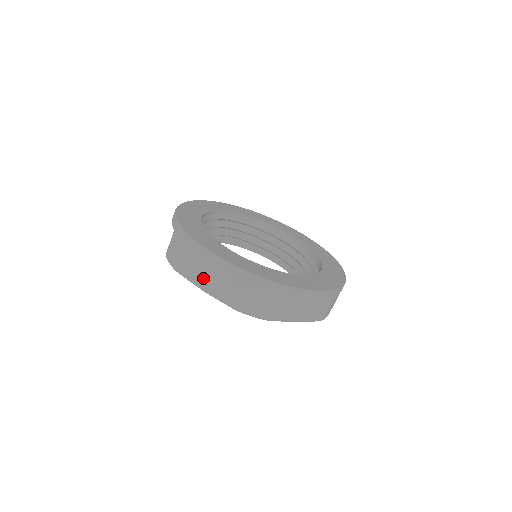
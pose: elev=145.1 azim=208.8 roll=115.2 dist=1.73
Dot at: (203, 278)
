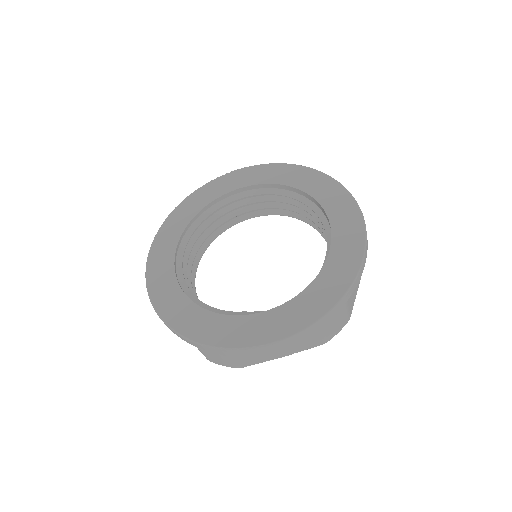
Dot at: occluded
